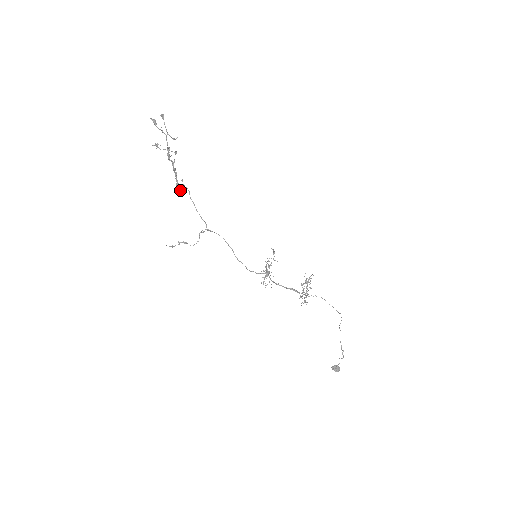
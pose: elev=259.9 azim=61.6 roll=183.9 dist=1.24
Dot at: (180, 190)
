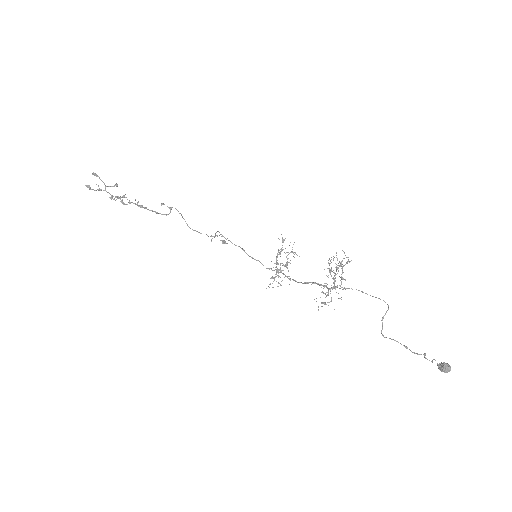
Dot at: occluded
